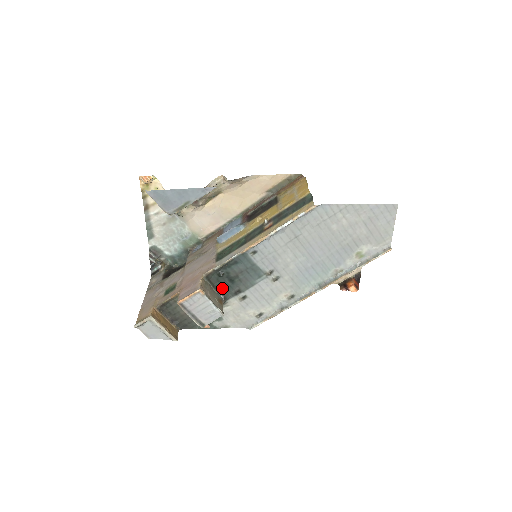
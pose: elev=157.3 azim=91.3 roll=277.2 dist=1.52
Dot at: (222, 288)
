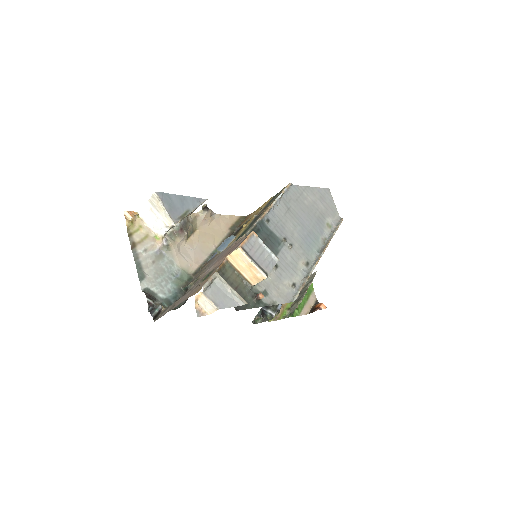
Dot at: occluded
